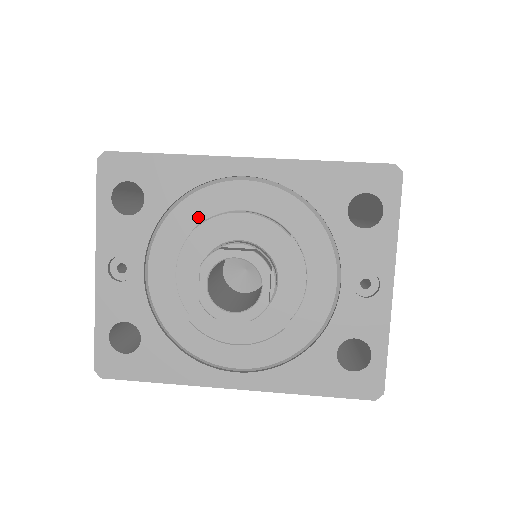
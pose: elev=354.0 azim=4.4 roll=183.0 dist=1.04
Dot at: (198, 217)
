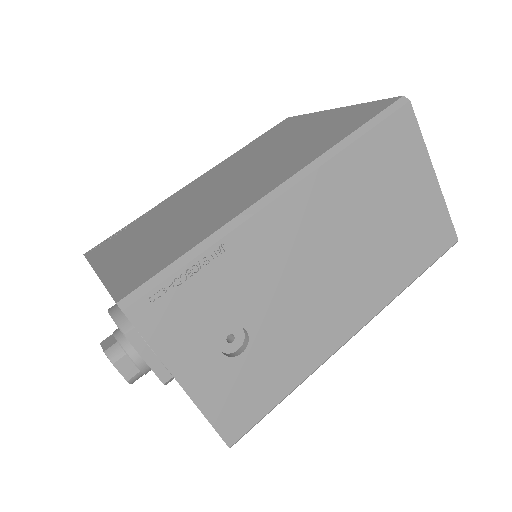
Dot at: occluded
